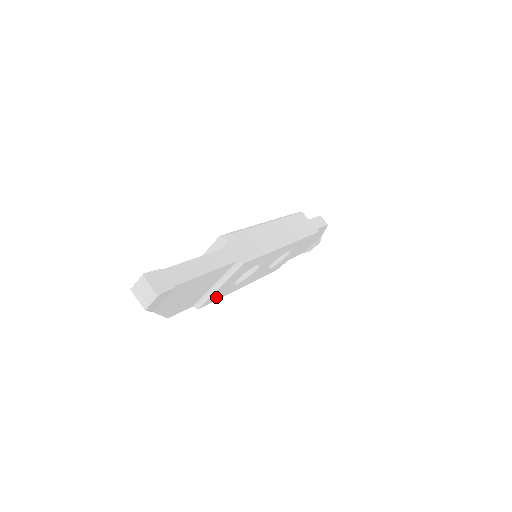
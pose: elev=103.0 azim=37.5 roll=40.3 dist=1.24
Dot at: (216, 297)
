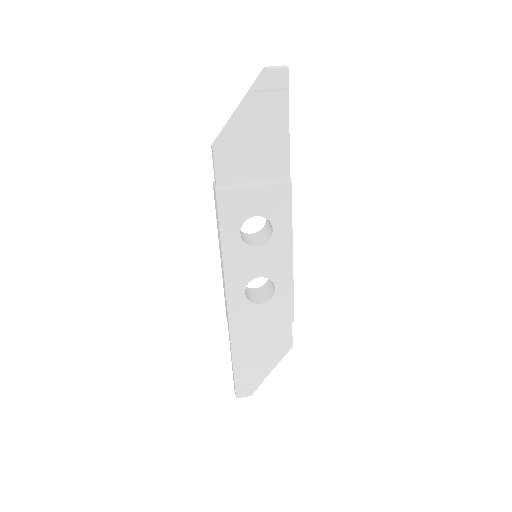
Dot at: (227, 211)
